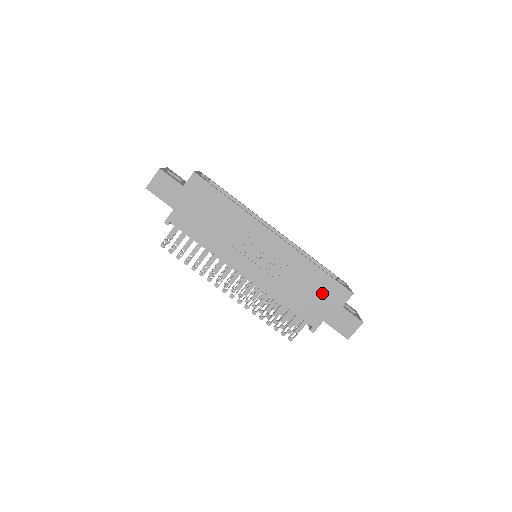
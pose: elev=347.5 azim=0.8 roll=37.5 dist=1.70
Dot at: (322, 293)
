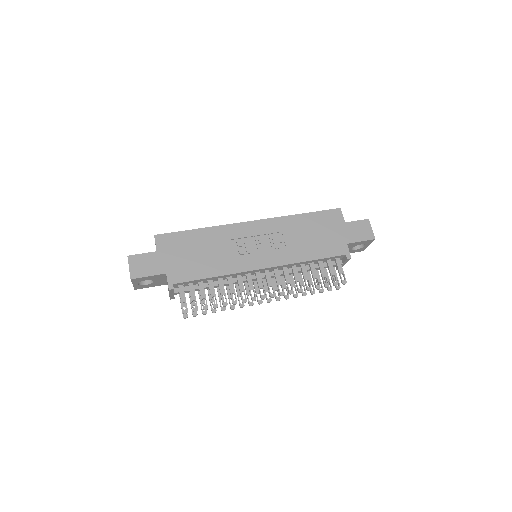
Dot at: (323, 227)
